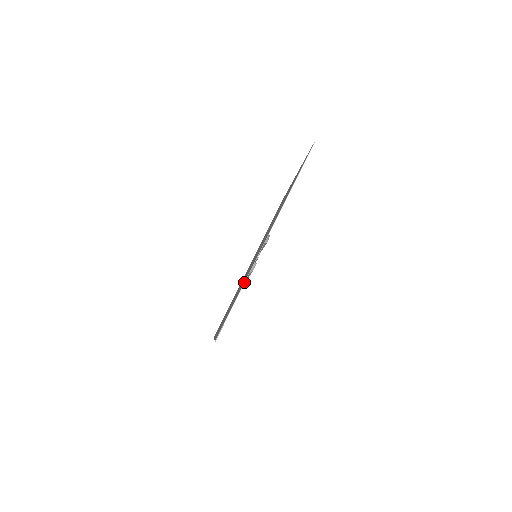
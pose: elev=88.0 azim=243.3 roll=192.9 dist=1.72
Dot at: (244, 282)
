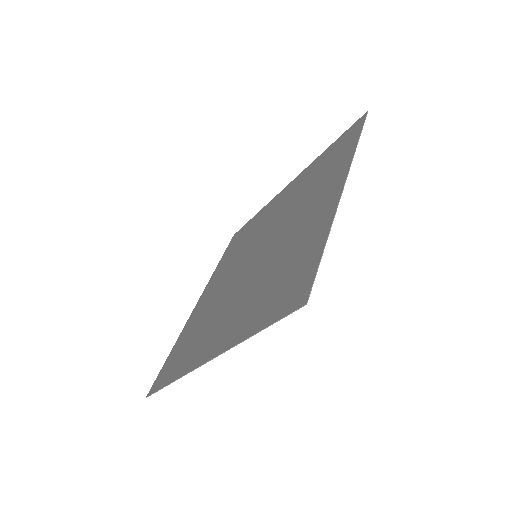
Dot at: (330, 229)
